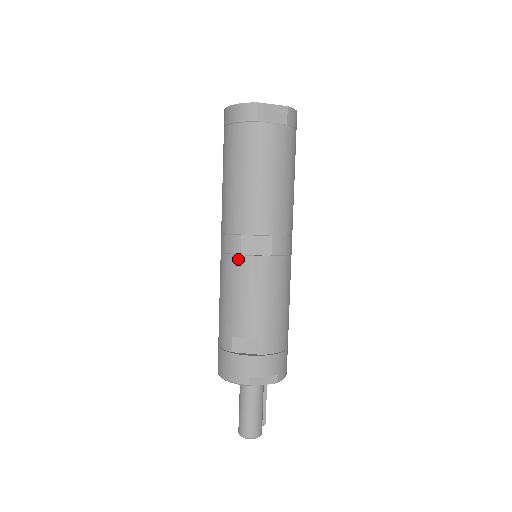
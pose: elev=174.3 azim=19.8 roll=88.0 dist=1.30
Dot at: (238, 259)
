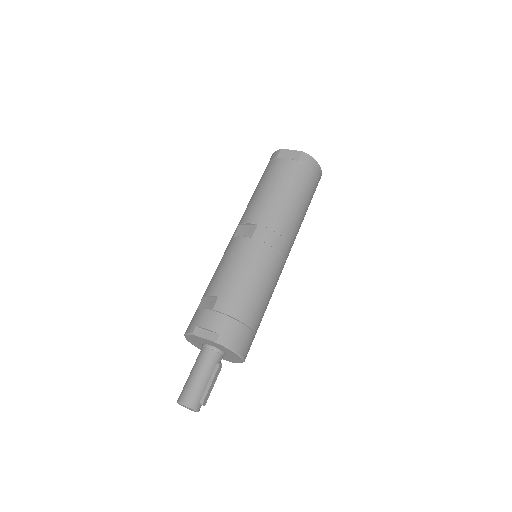
Dot at: (231, 241)
